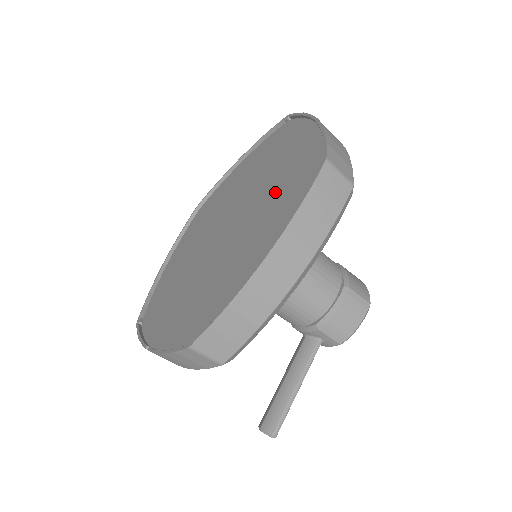
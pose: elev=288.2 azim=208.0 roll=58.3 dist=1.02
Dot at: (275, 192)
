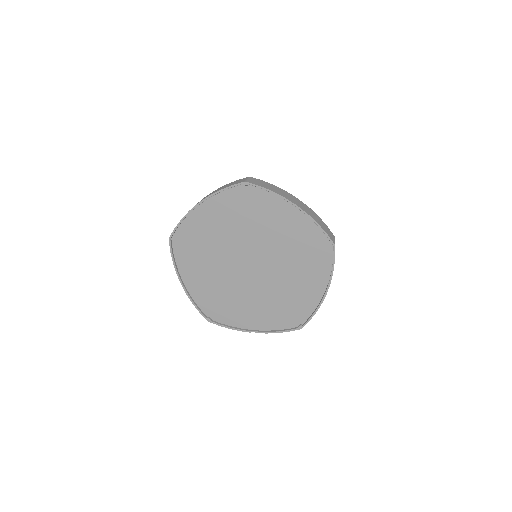
Dot at: (293, 251)
